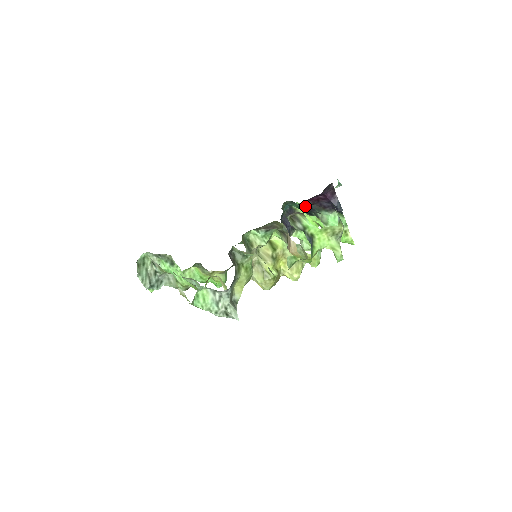
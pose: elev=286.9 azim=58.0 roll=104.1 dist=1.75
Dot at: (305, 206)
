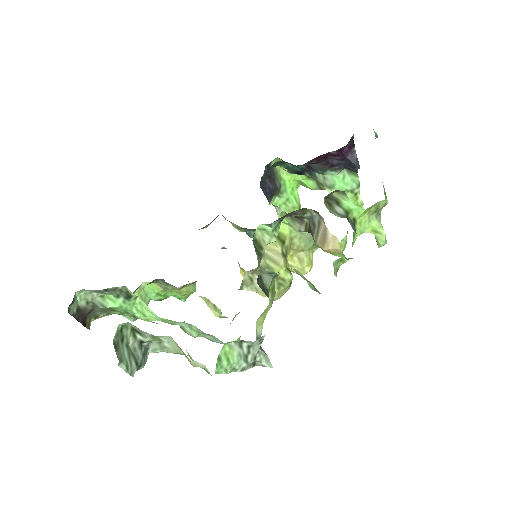
Dot at: (301, 166)
